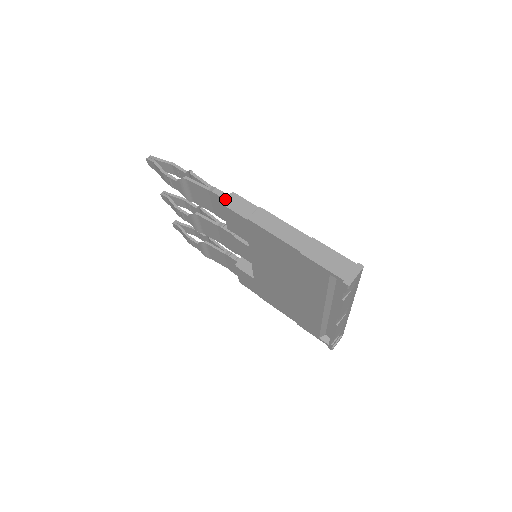
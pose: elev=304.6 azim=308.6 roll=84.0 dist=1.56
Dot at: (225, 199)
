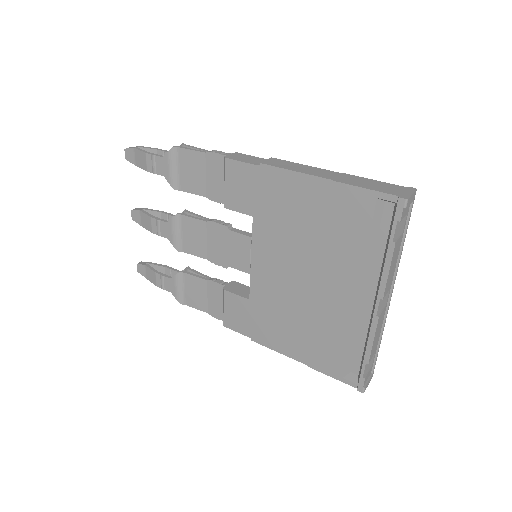
Dot at: (228, 155)
